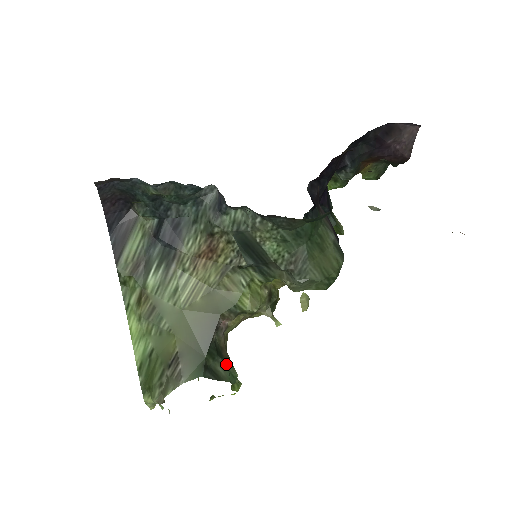
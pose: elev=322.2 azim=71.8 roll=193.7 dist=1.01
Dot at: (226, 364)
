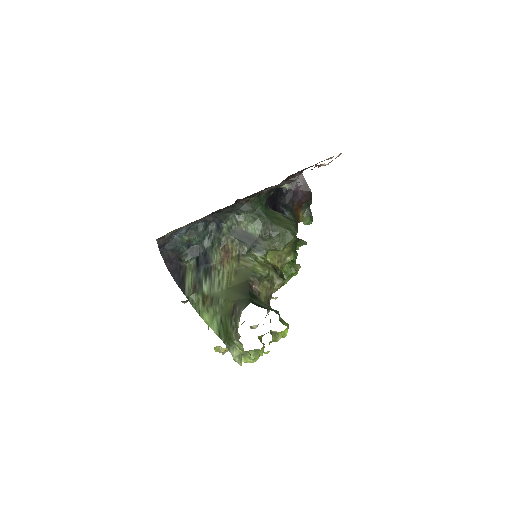
Dot at: (267, 306)
